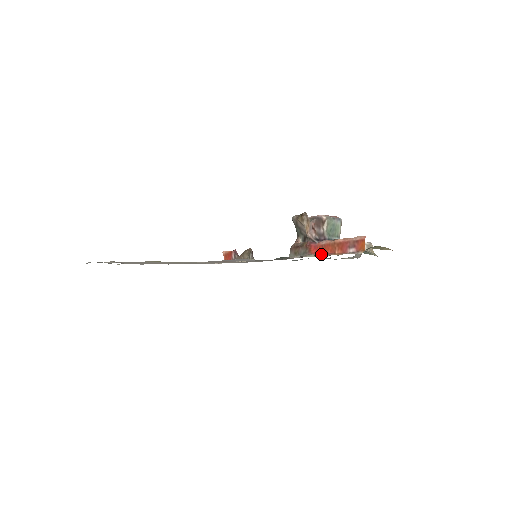
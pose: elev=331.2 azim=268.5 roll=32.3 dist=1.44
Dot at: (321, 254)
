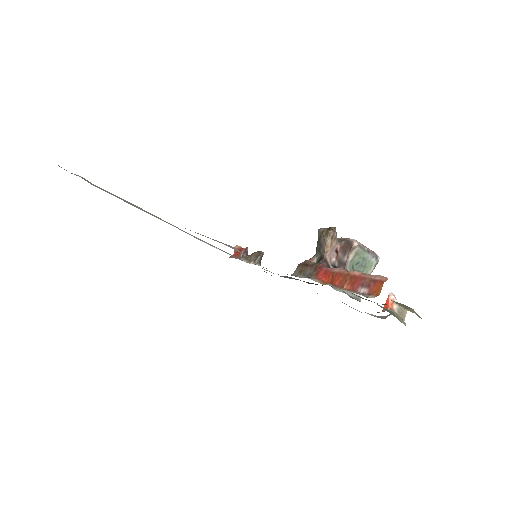
Dot at: (327, 283)
